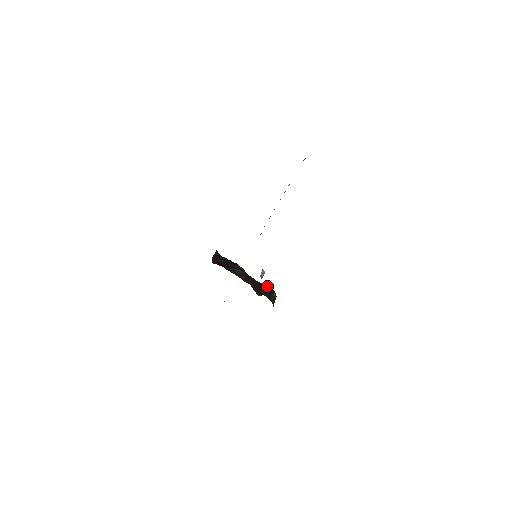
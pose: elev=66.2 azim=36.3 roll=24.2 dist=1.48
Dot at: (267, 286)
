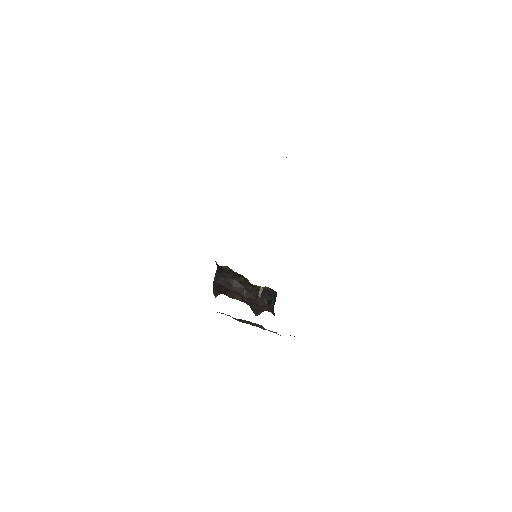
Dot at: (267, 293)
